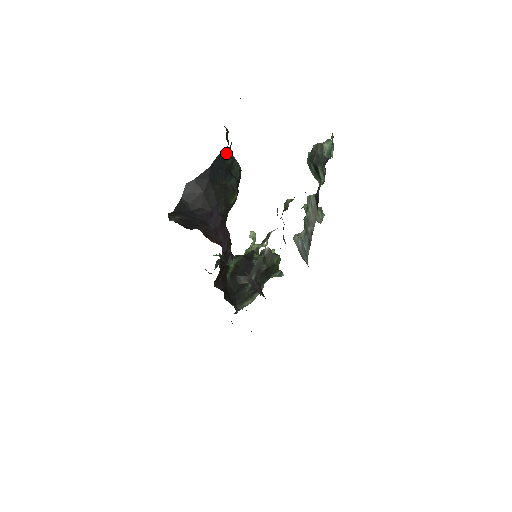
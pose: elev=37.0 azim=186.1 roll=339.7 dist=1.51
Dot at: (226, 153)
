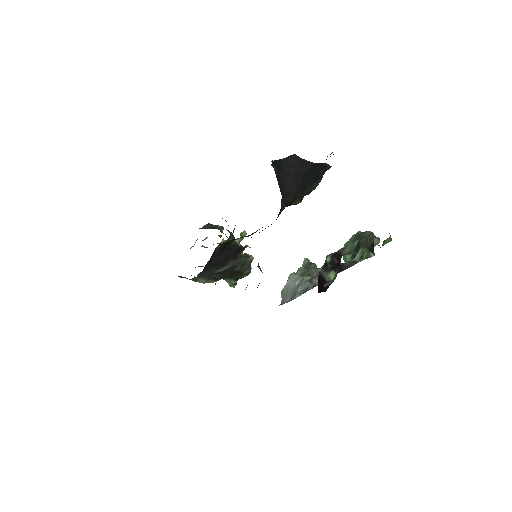
Dot at: (326, 167)
